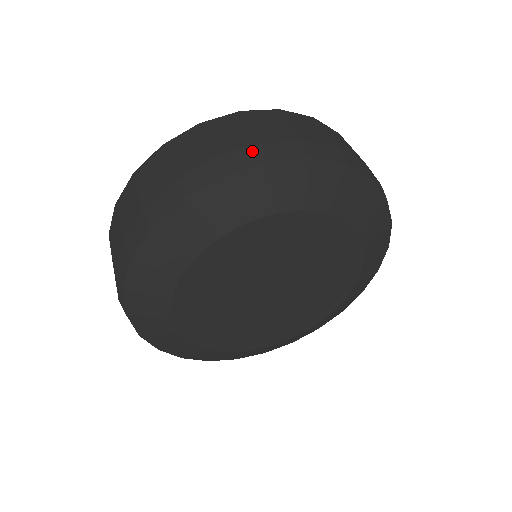
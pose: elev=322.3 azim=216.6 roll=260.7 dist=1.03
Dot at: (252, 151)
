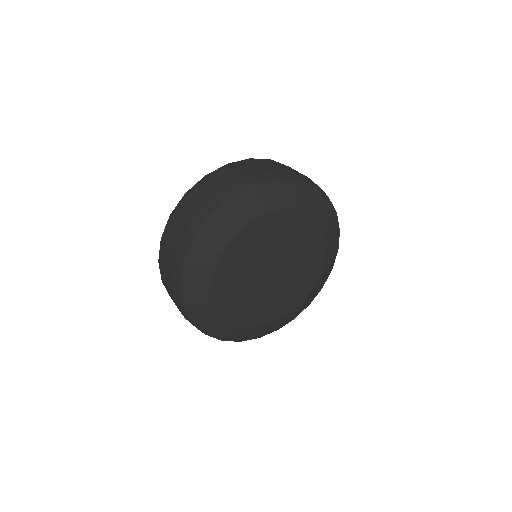
Dot at: (199, 216)
